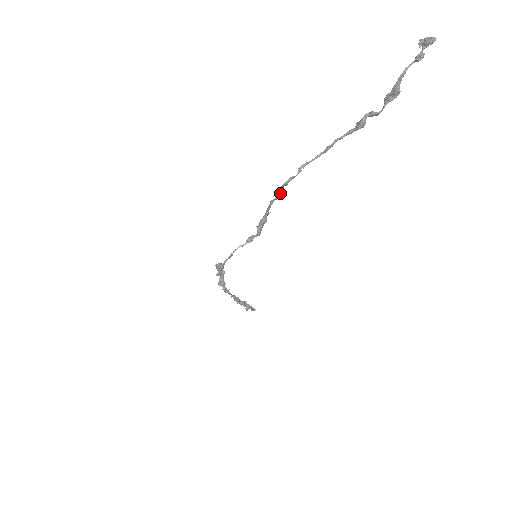
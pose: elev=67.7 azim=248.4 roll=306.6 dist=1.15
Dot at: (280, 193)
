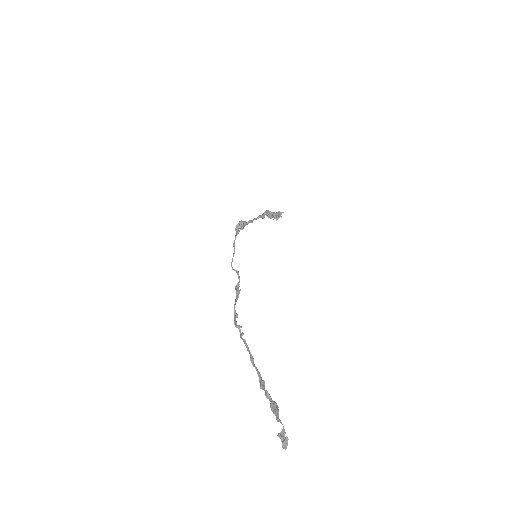
Dot at: (235, 319)
